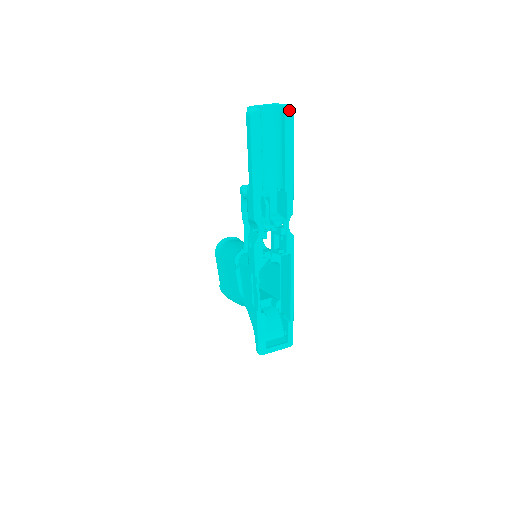
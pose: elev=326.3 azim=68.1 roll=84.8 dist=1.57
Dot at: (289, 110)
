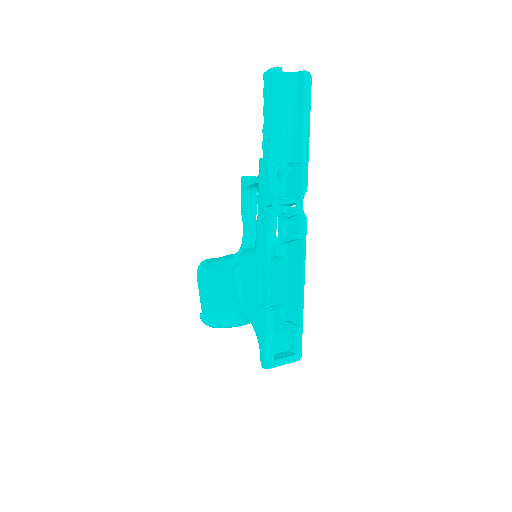
Dot at: (307, 75)
